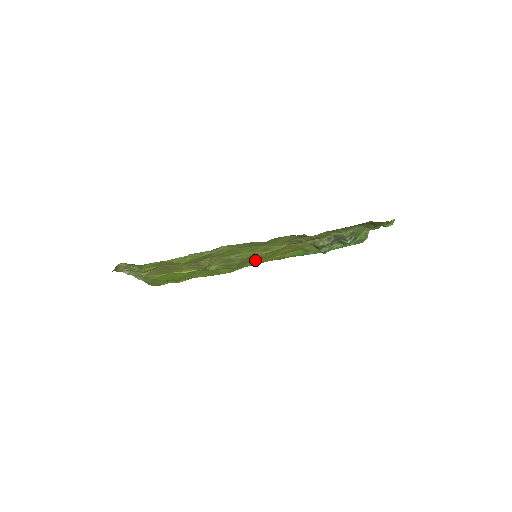
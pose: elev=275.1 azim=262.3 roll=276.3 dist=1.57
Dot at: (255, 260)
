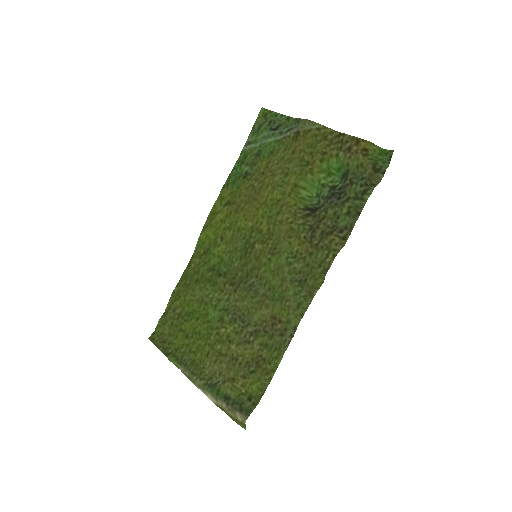
Dot at: (223, 238)
